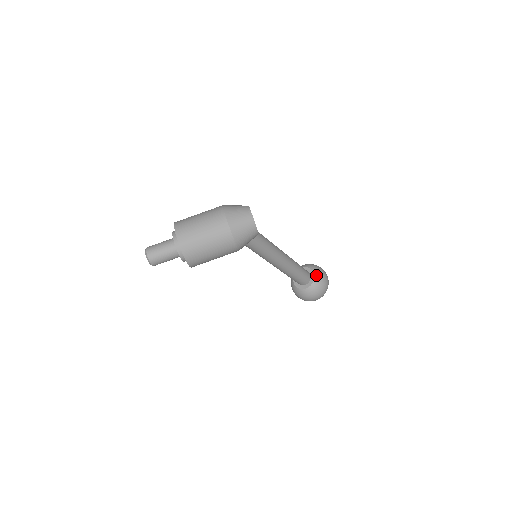
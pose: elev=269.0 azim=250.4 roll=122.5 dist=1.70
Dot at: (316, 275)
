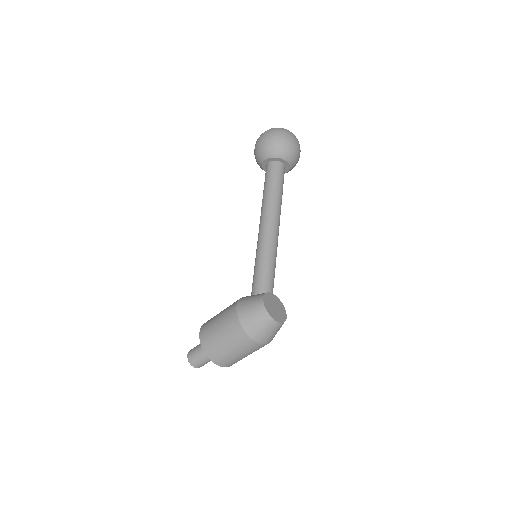
Dot at: (290, 162)
